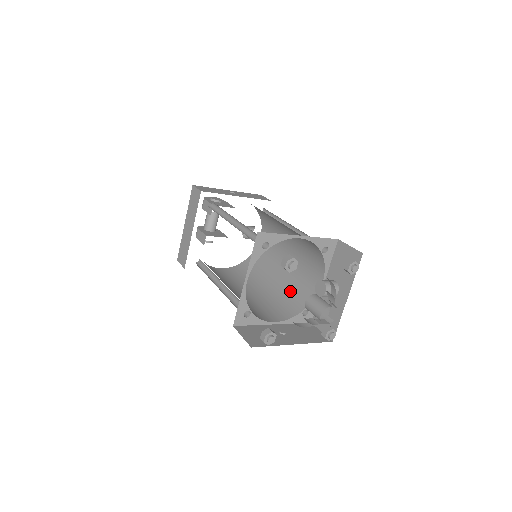
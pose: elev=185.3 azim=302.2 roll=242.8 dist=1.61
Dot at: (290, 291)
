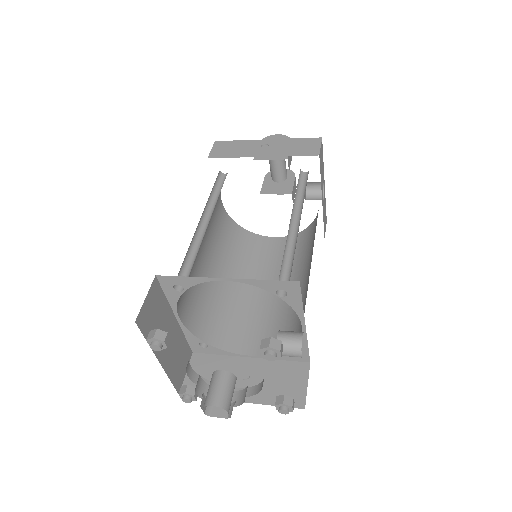
Dot at: occluded
